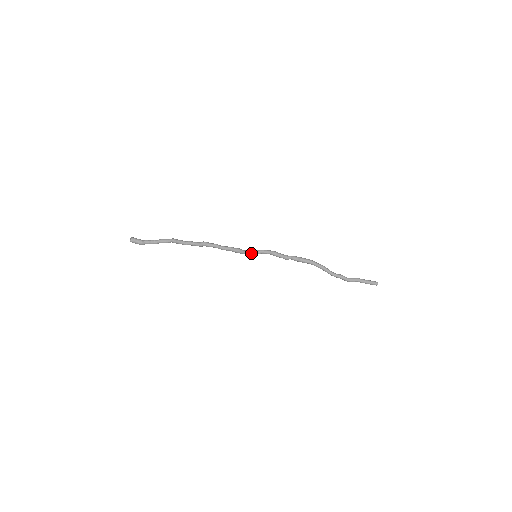
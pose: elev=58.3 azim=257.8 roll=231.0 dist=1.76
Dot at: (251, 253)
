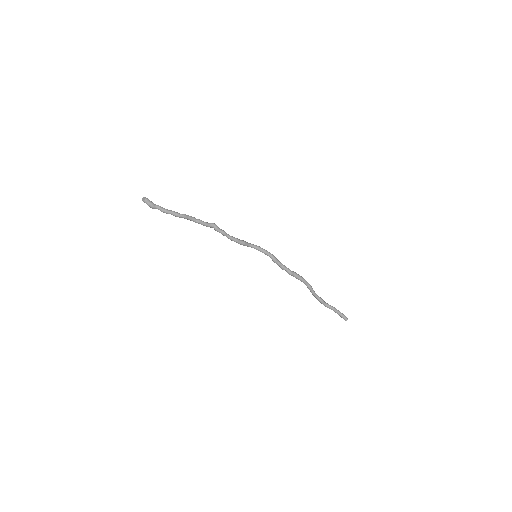
Dot at: (254, 248)
